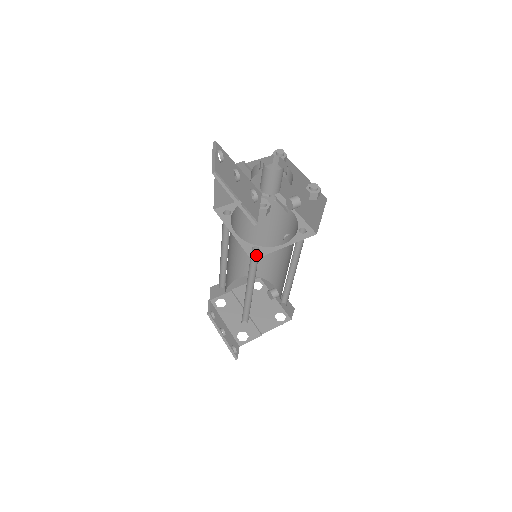
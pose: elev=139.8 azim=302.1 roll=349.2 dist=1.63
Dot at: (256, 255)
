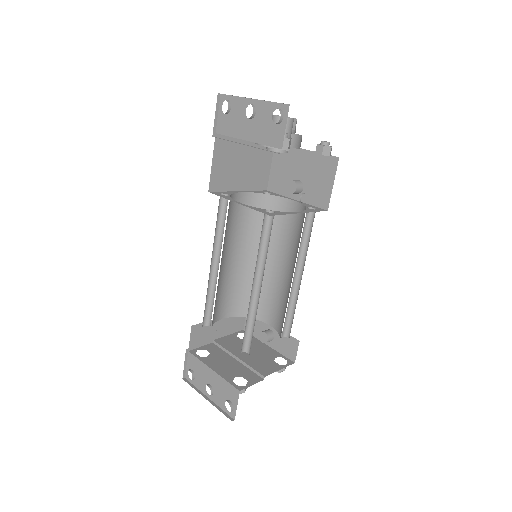
Dot at: (273, 214)
